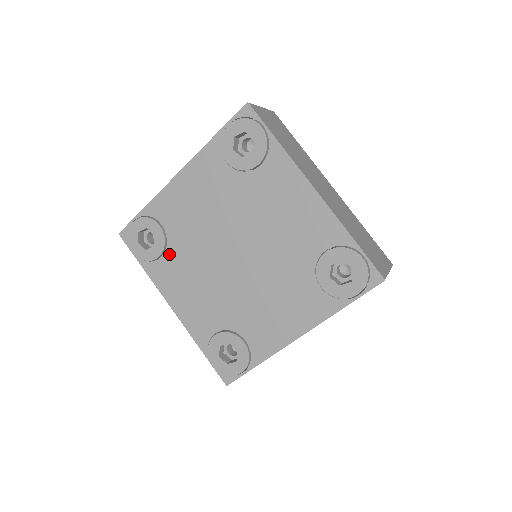
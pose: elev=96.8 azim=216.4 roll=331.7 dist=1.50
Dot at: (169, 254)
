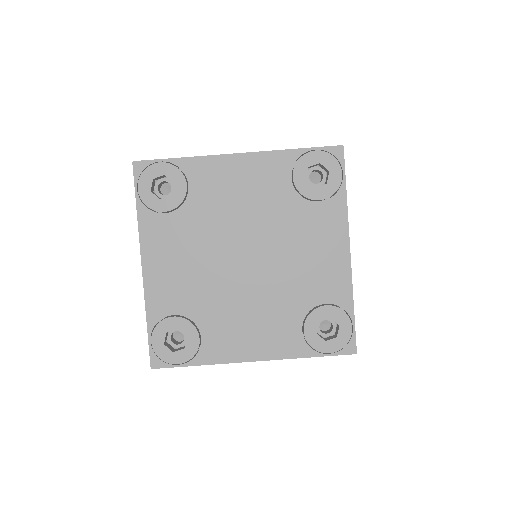
Dot at: (204, 327)
